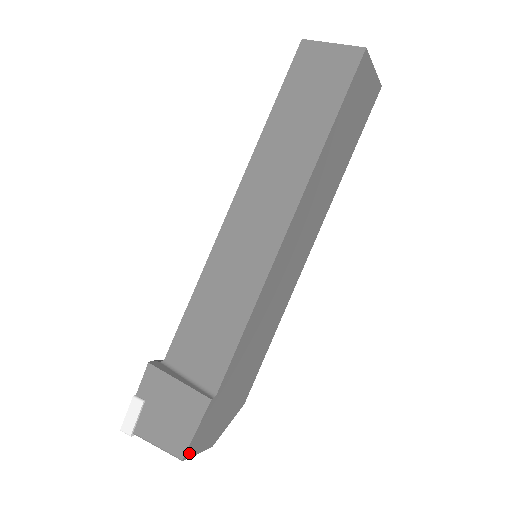
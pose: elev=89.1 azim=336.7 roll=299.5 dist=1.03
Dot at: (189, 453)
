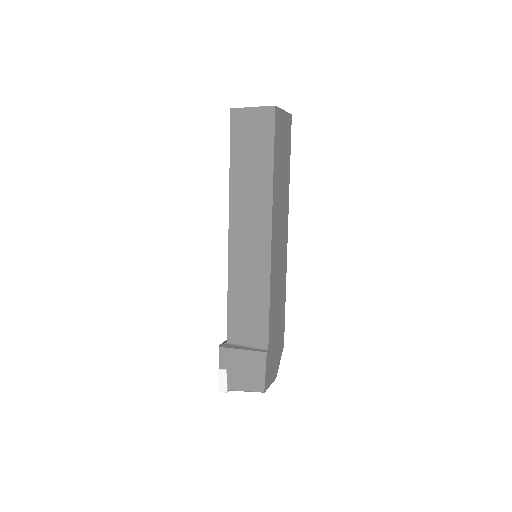
Dot at: (266, 387)
